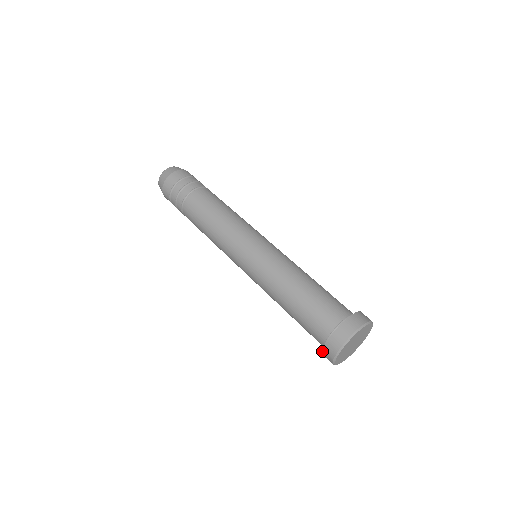
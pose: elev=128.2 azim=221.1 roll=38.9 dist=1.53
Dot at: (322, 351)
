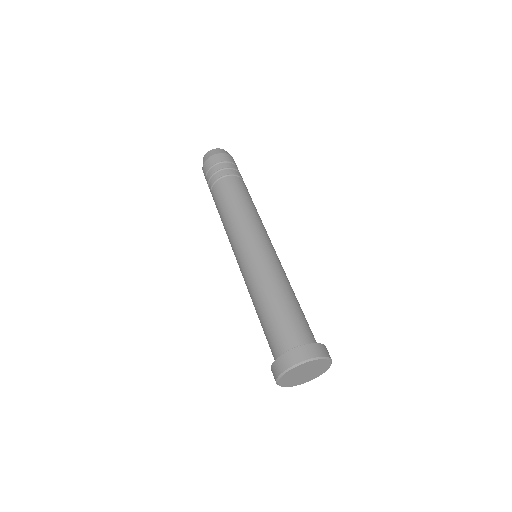
Dot at: occluded
